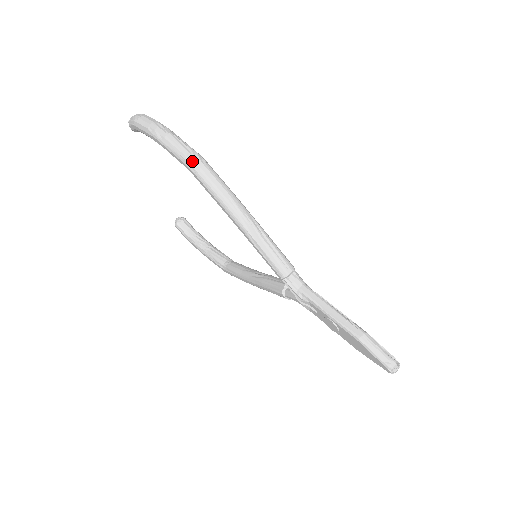
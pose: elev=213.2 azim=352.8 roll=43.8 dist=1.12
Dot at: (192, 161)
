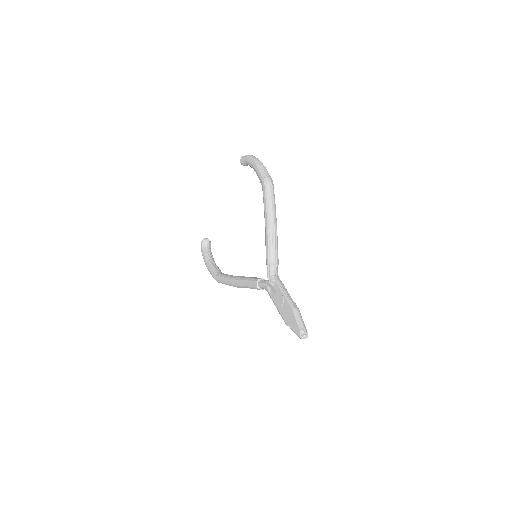
Dot at: (268, 180)
